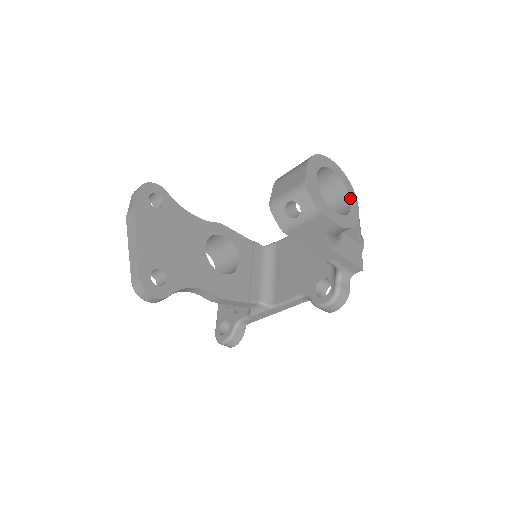
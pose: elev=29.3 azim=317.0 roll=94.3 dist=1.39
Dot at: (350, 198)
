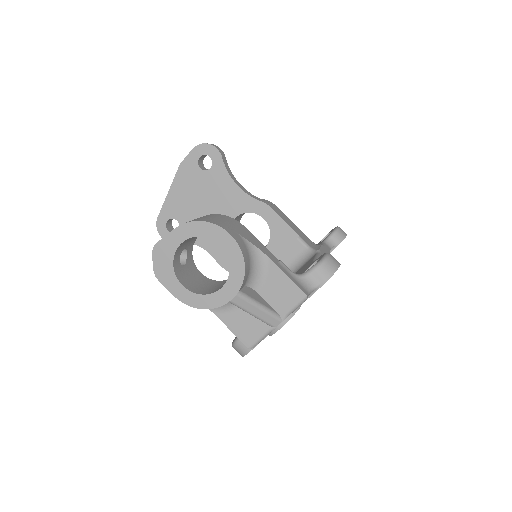
Dot at: (227, 282)
